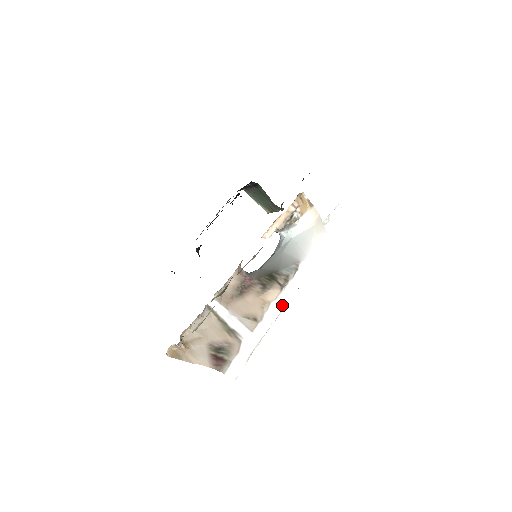
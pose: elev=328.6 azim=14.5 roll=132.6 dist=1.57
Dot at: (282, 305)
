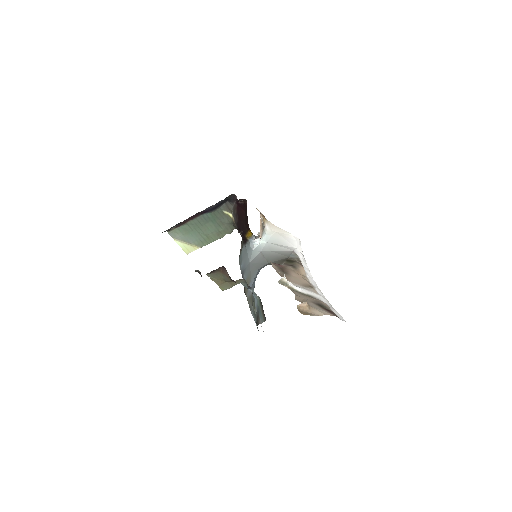
Dot at: (311, 277)
